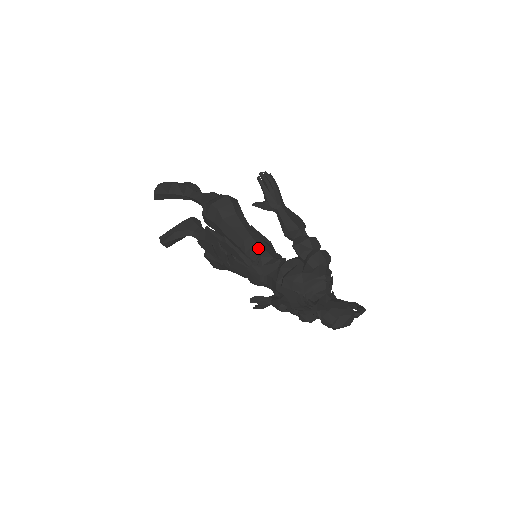
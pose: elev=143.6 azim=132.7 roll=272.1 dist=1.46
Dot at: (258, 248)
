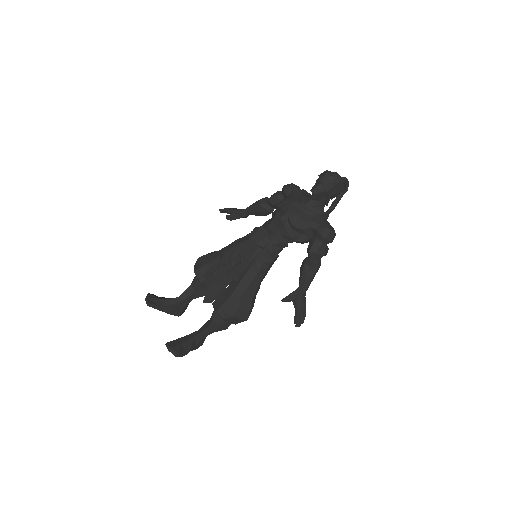
Dot at: occluded
